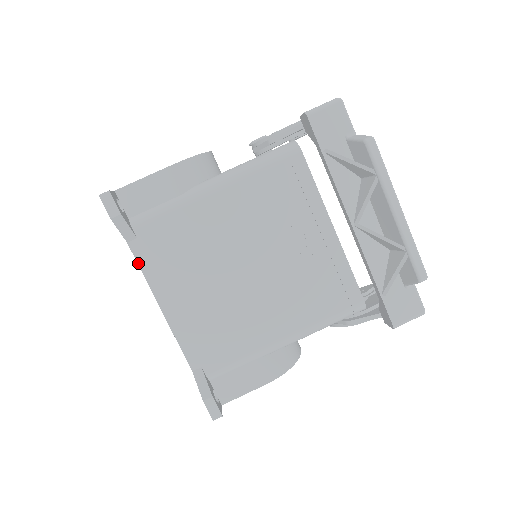
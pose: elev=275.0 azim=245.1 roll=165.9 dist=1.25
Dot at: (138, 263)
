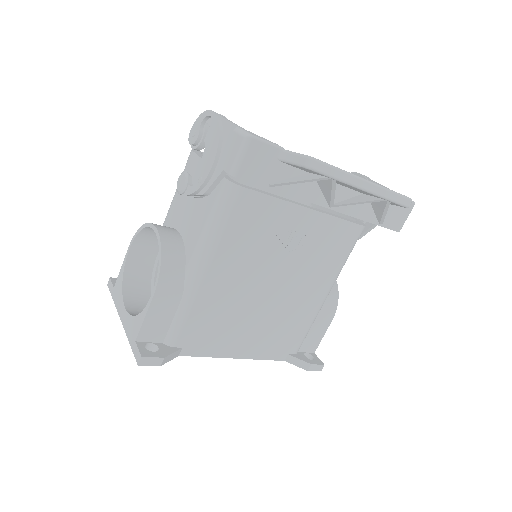
Dot at: (197, 356)
